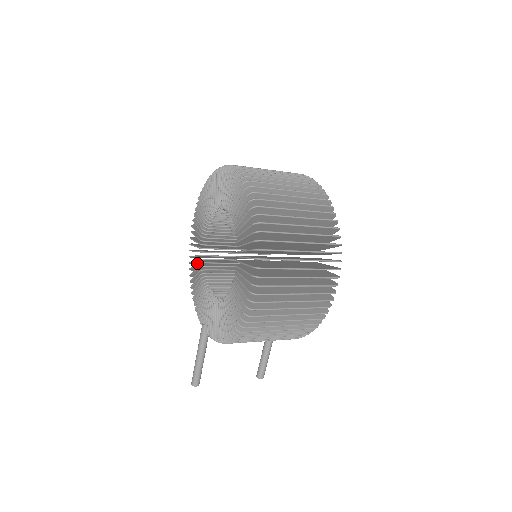
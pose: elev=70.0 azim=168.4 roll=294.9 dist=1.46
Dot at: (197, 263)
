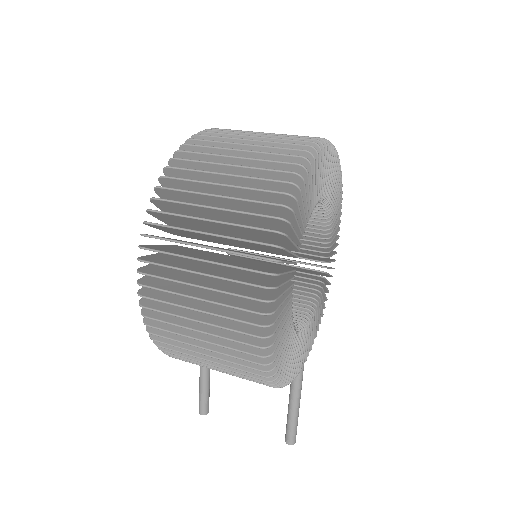
Dot at: occluded
